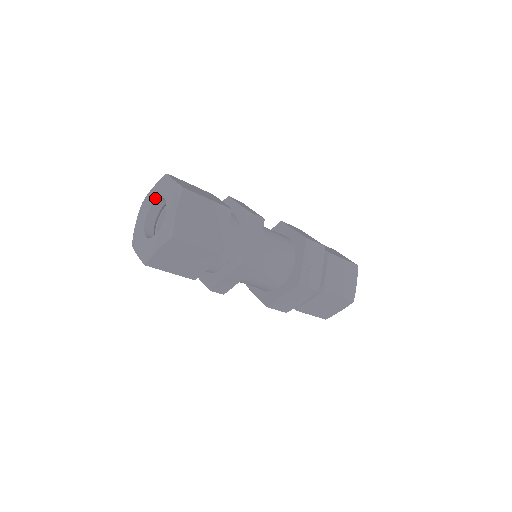
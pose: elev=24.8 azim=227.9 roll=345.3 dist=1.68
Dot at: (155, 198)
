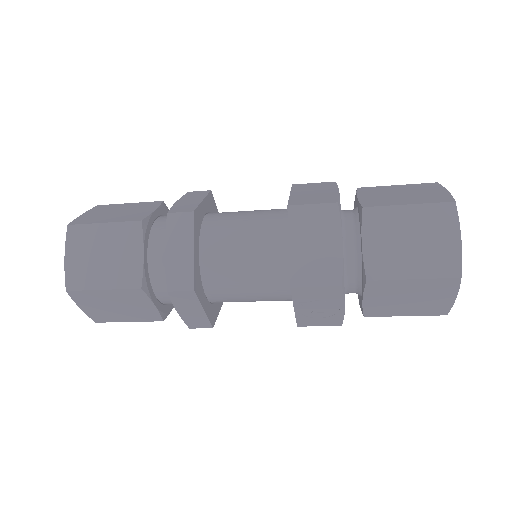
Dot at: occluded
